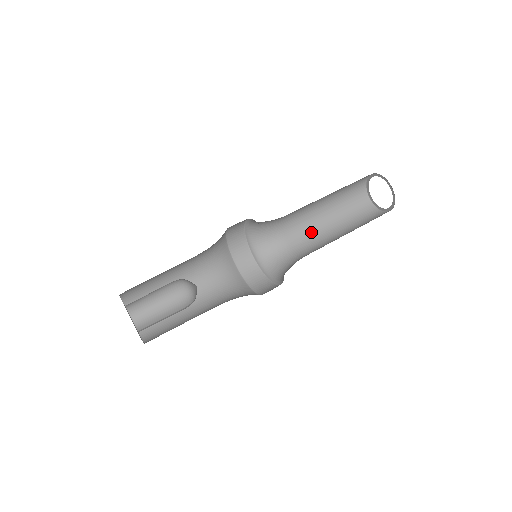
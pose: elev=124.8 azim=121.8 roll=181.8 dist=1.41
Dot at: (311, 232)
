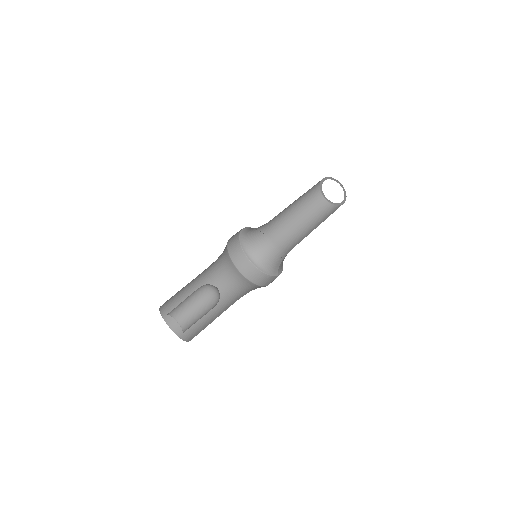
Dot at: (283, 224)
